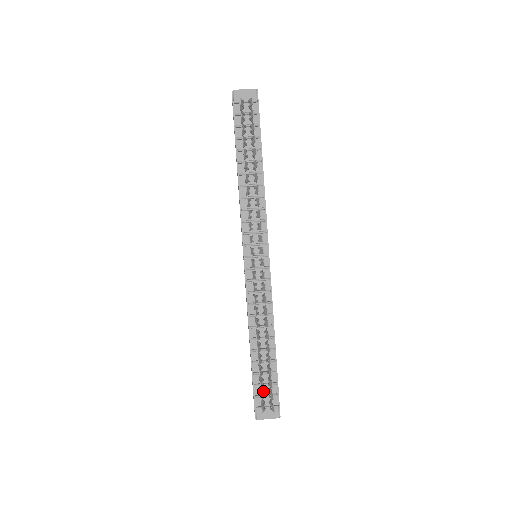
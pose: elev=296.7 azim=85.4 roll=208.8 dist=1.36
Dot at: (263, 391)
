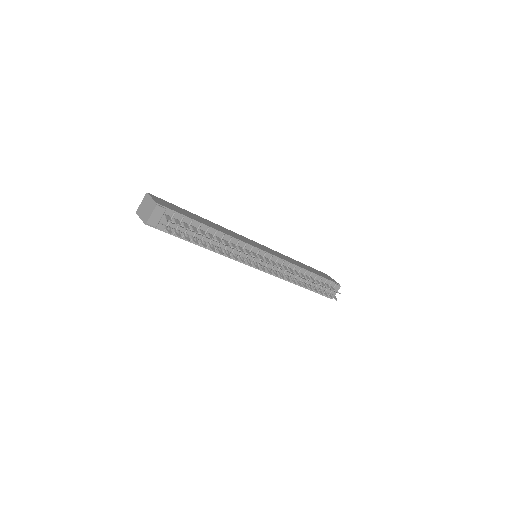
Dot at: (327, 293)
